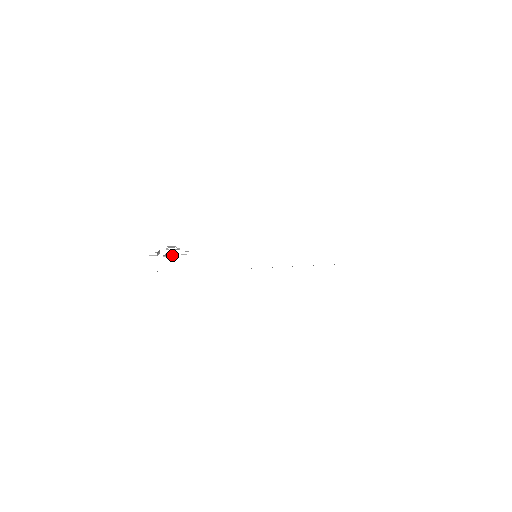
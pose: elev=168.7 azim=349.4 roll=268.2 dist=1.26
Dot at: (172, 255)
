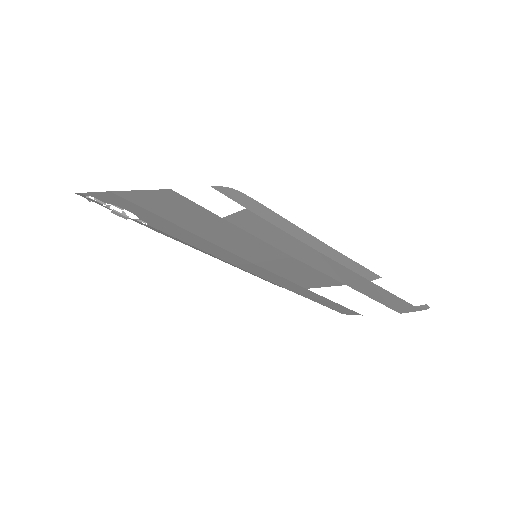
Dot at: (126, 215)
